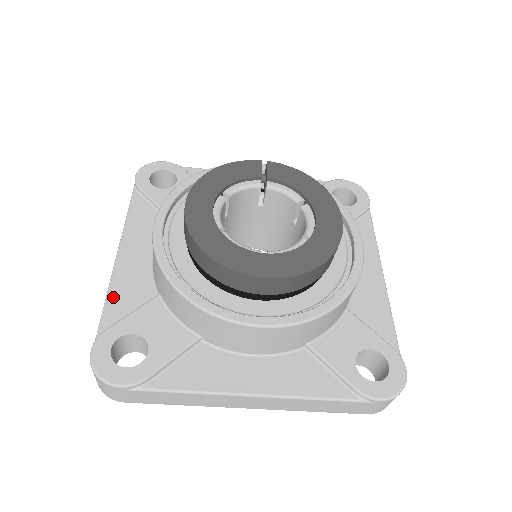
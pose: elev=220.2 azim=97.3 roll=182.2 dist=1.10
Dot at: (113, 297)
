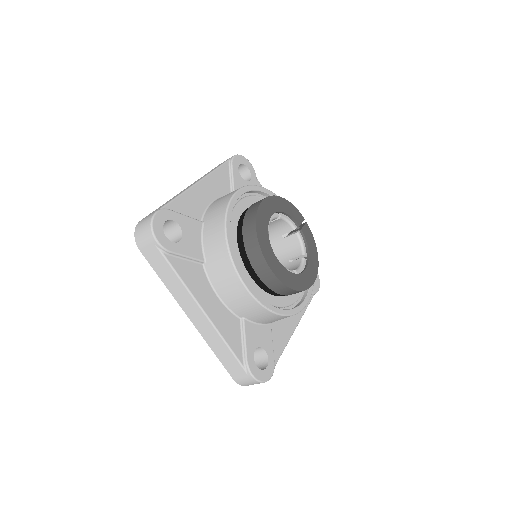
Dot at: (182, 199)
